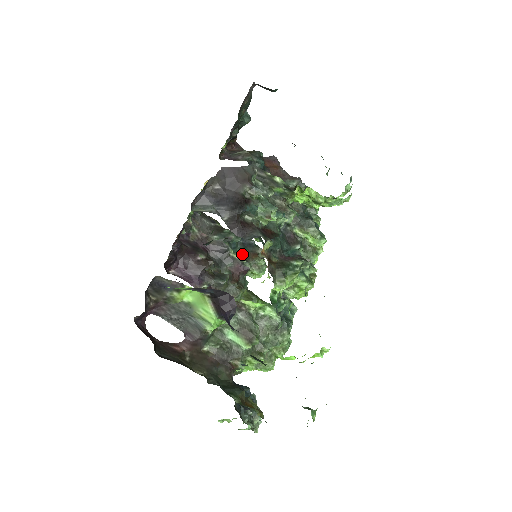
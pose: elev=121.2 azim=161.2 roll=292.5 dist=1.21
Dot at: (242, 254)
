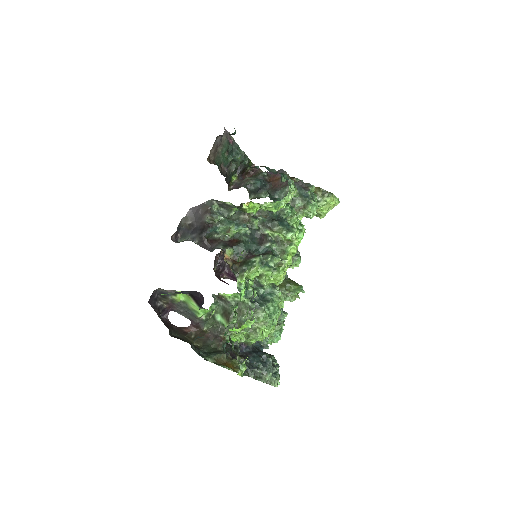
Dot at: occluded
